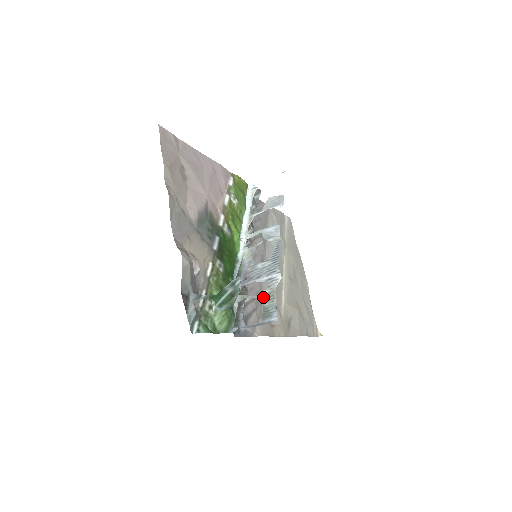
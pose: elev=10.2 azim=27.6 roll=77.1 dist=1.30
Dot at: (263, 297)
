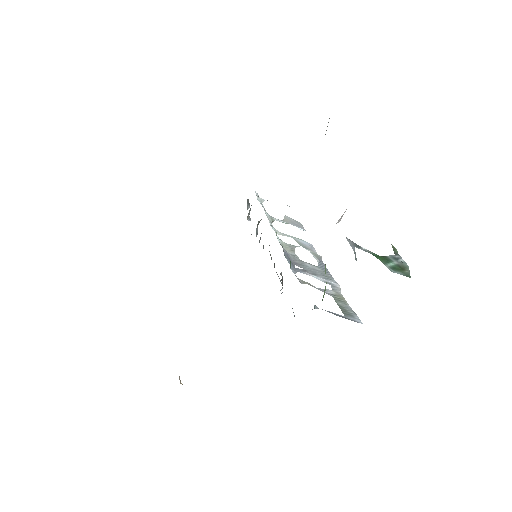
Dot at: (332, 295)
